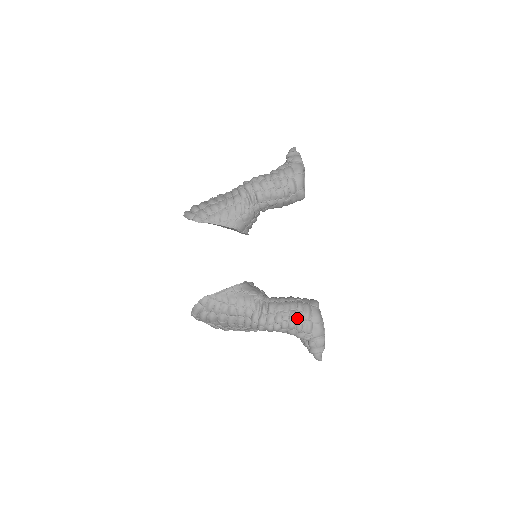
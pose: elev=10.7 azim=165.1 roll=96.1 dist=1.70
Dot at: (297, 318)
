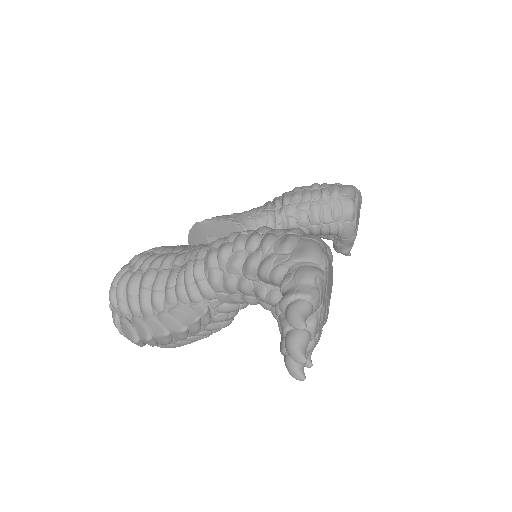
Dot at: (270, 231)
